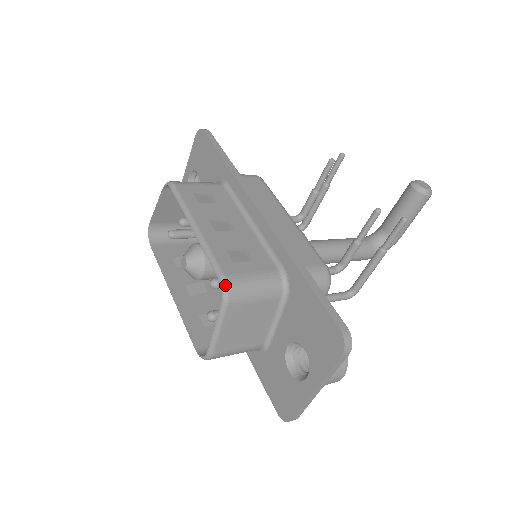
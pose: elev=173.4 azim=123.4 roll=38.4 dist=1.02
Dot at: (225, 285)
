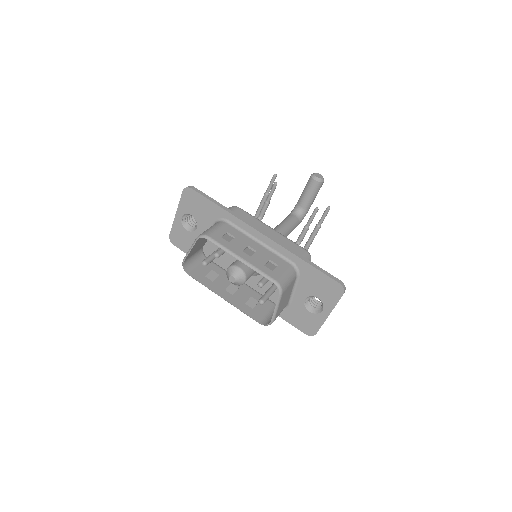
Dot at: (279, 285)
